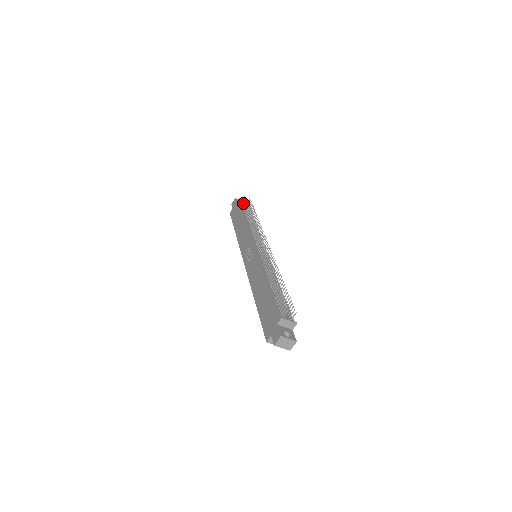
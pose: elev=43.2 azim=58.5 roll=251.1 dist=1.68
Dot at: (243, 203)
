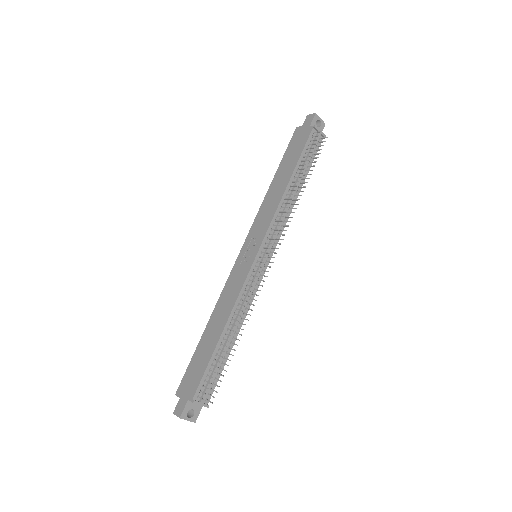
Dot at: (315, 137)
